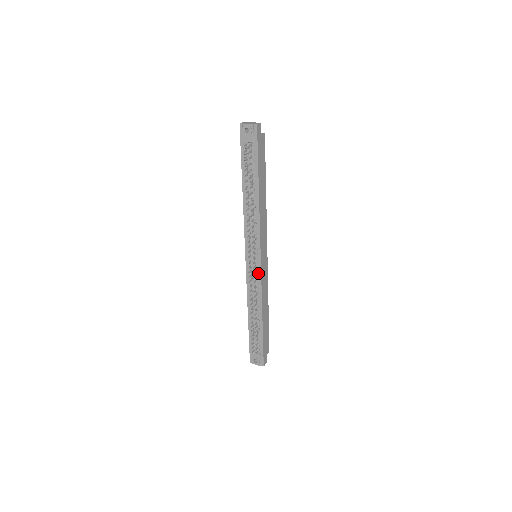
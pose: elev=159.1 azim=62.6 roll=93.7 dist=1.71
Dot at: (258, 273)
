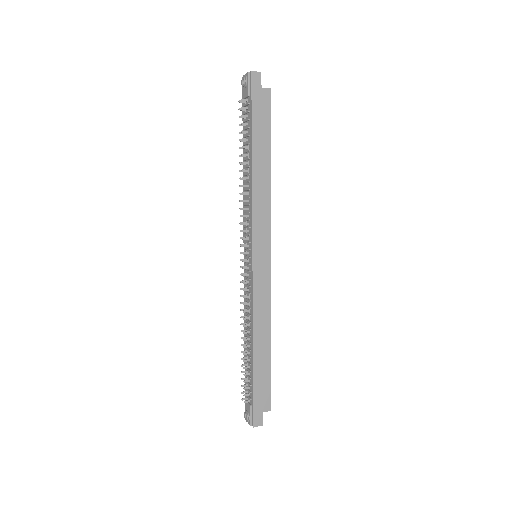
Dot at: (251, 278)
